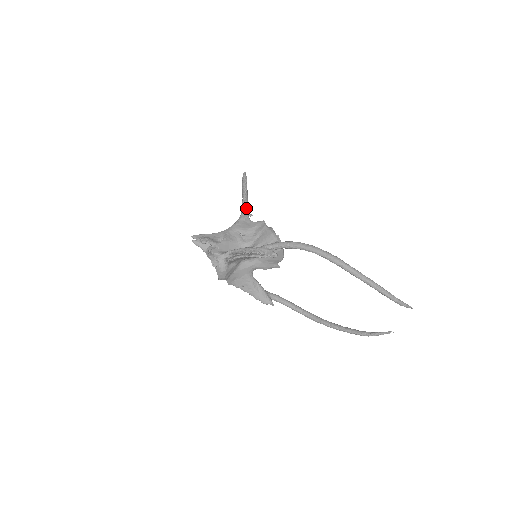
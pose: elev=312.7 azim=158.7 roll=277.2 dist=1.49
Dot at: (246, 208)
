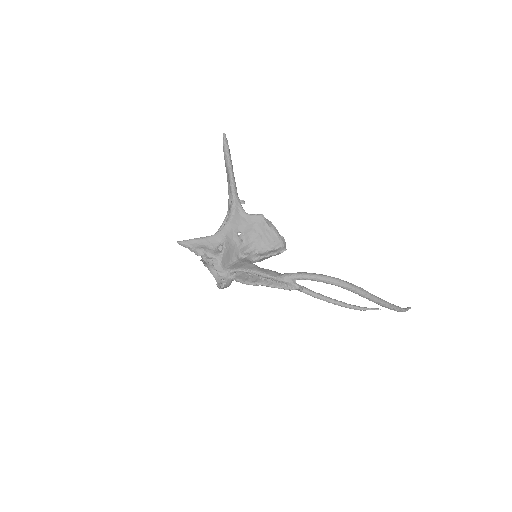
Dot at: (236, 193)
